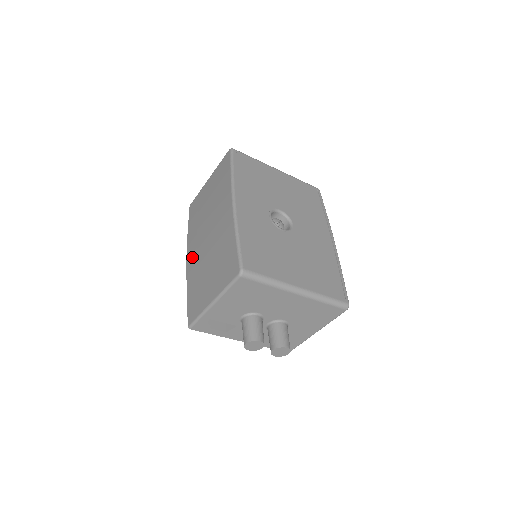
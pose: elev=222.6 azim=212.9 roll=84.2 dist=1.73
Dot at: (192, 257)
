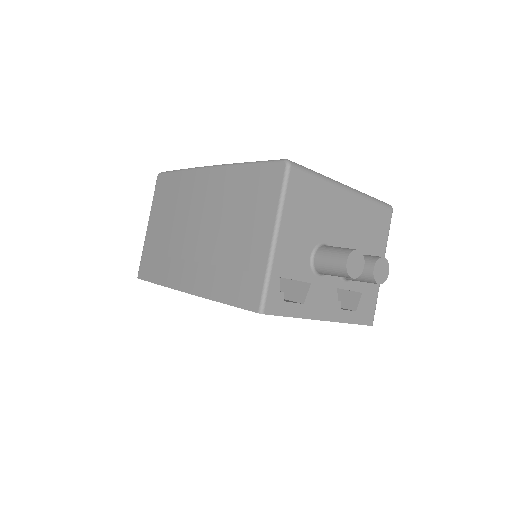
Dot at: (192, 275)
